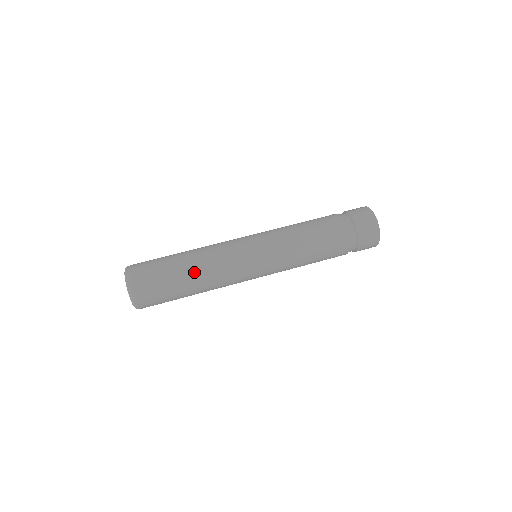
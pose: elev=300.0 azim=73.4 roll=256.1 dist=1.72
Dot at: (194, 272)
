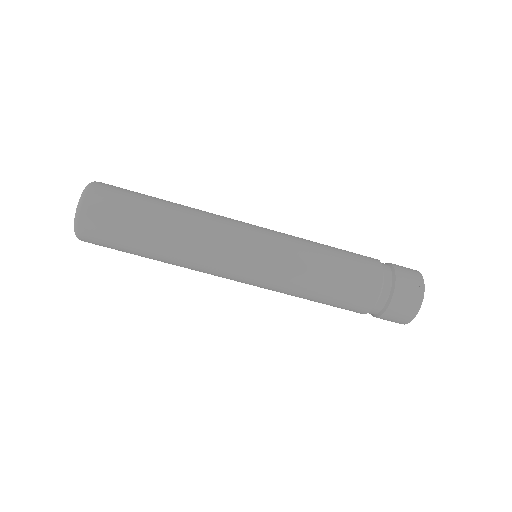
Dot at: (168, 239)
